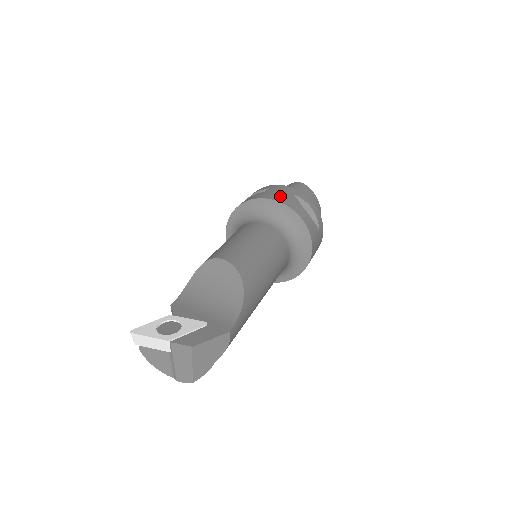
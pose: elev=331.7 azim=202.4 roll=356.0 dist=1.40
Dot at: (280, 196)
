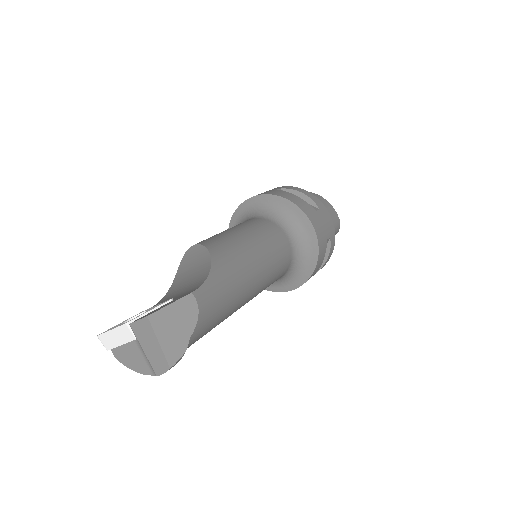
Dot at: occluded
